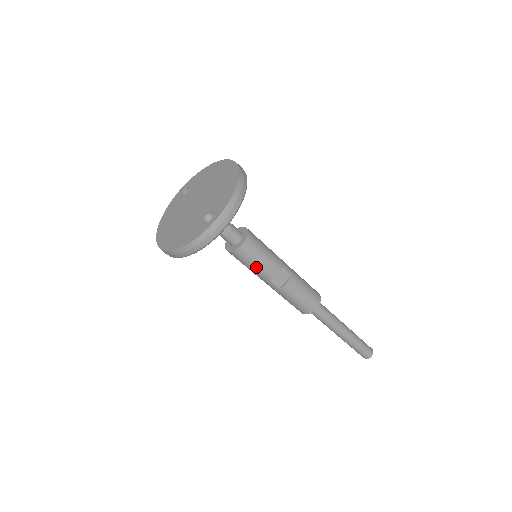
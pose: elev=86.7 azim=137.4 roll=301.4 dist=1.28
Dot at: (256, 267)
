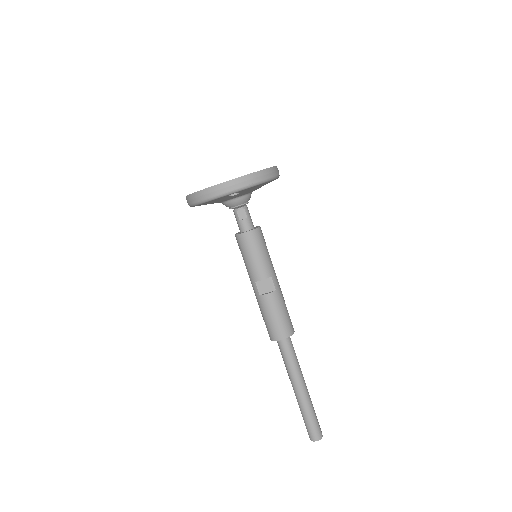
Dot at: (250, 261)
